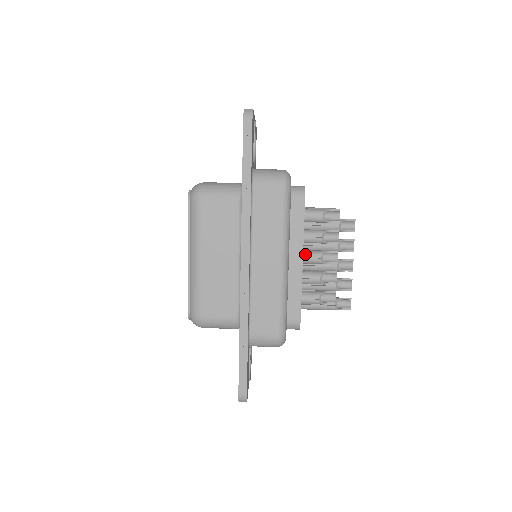
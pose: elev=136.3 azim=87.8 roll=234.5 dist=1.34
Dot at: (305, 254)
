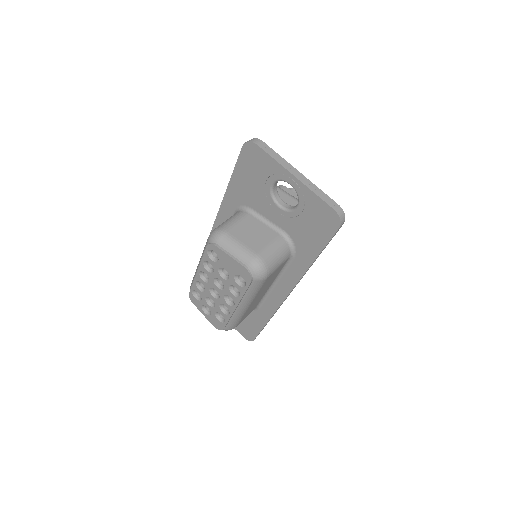
Dot at: occluded
